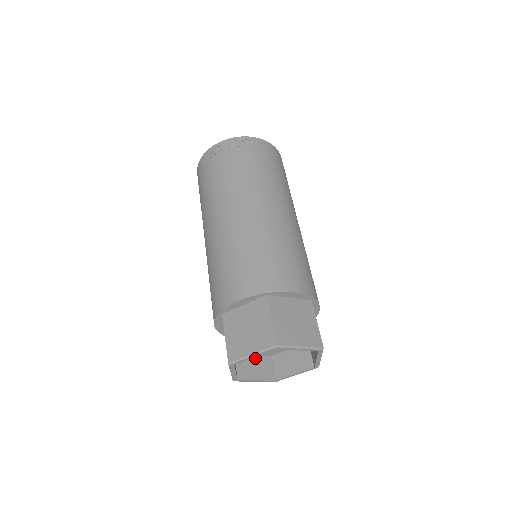
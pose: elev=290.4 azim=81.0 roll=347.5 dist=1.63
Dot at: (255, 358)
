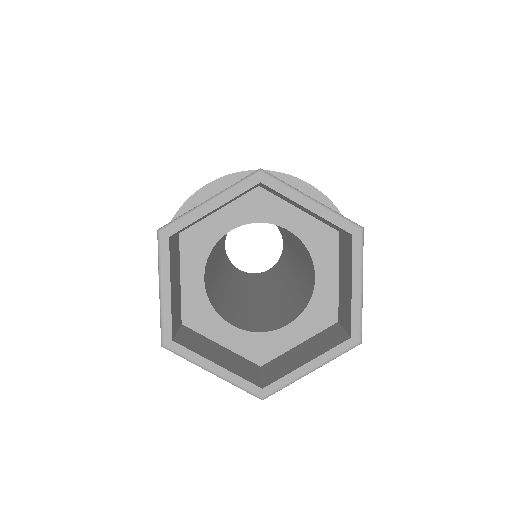
Dot at: (223, 349)
